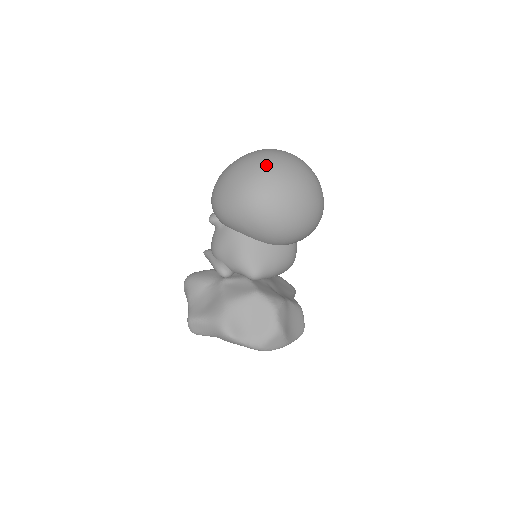
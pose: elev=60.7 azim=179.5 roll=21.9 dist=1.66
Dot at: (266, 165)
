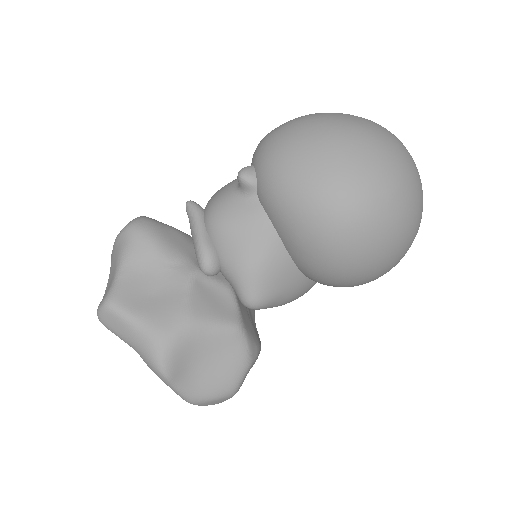
Dot at: (398, 174)
